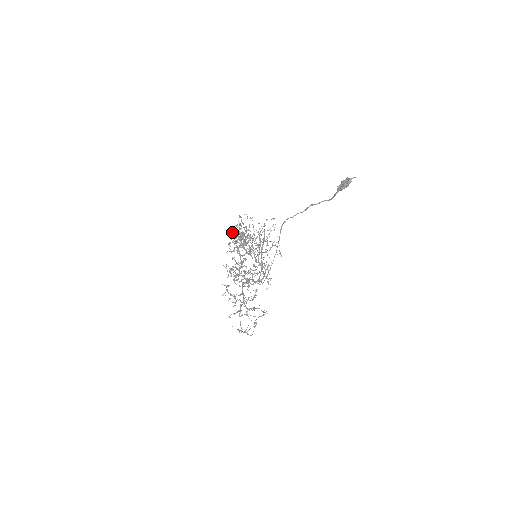
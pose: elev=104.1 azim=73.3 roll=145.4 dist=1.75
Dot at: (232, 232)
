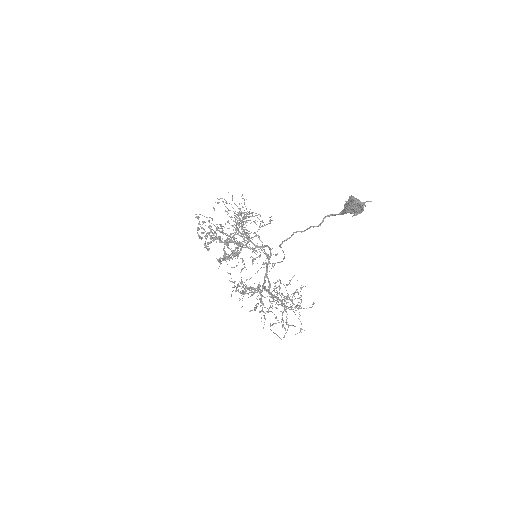
Dot at: (199, 237)
